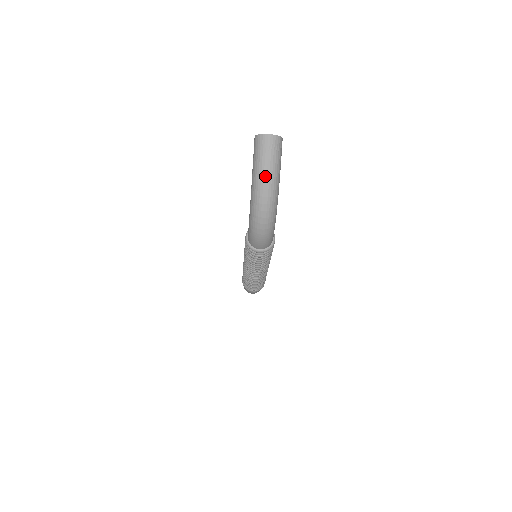
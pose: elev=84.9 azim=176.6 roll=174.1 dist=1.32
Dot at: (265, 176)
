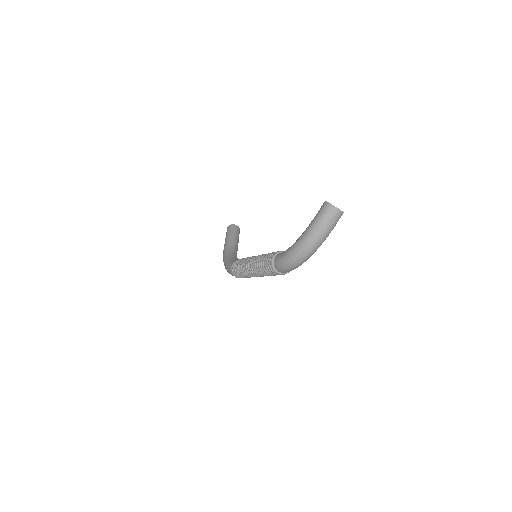
Dot at: (319, 235)
